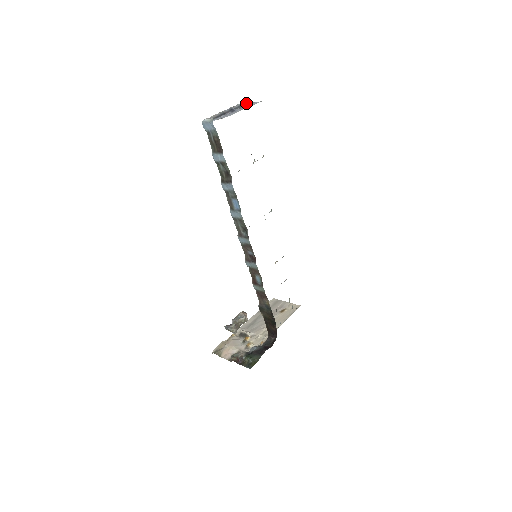
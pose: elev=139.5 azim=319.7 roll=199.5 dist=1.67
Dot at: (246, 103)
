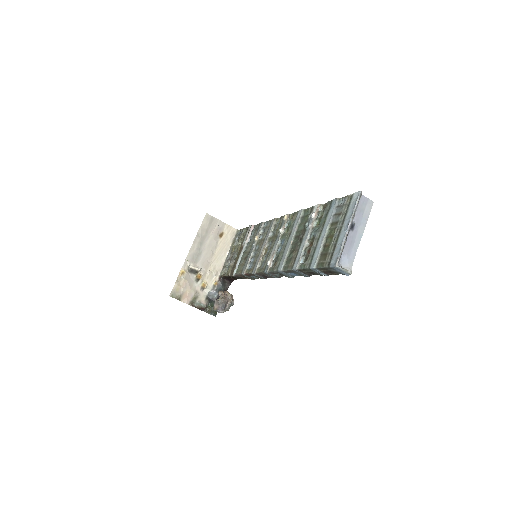
Dot at: (359, 200)
